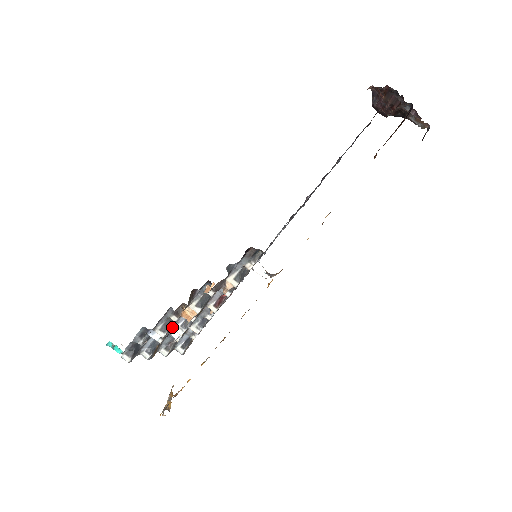
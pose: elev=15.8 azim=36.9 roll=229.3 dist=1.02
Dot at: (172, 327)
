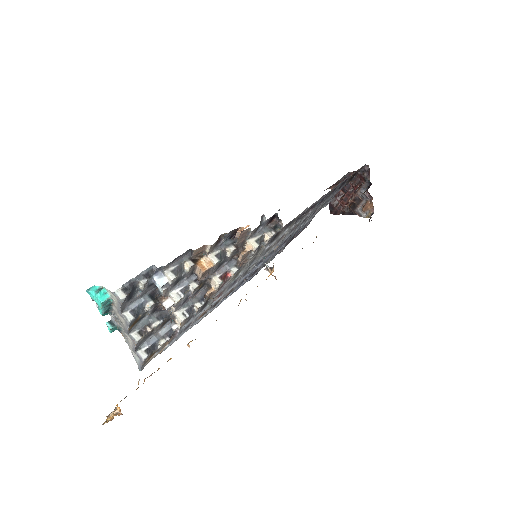
Dot at: (173, 286)
